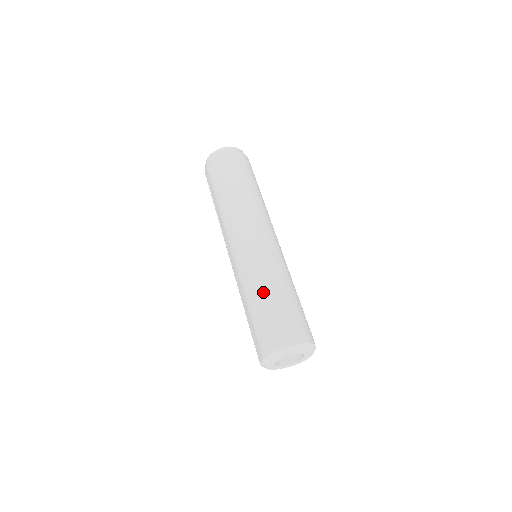
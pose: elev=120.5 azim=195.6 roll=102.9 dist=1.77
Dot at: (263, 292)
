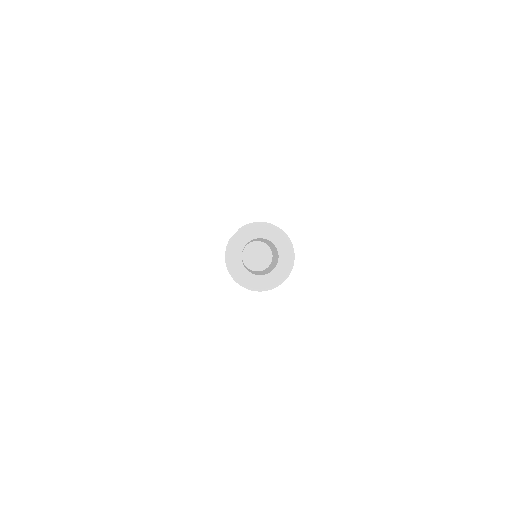
Dot at: occluded
